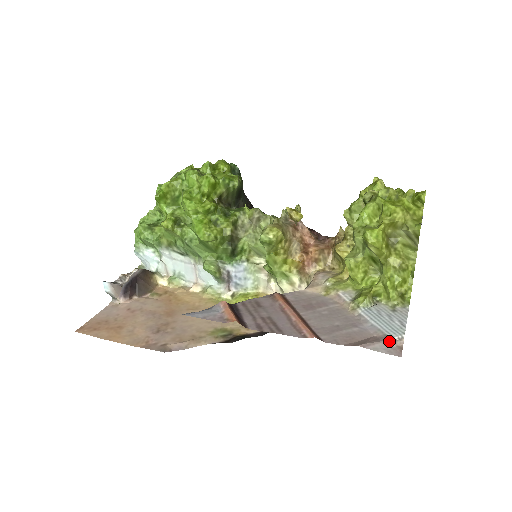
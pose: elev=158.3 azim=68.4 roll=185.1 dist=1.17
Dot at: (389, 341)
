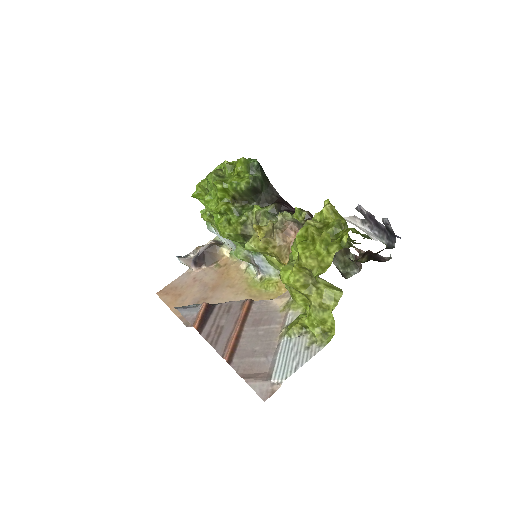
Dot at: (268, 383)
